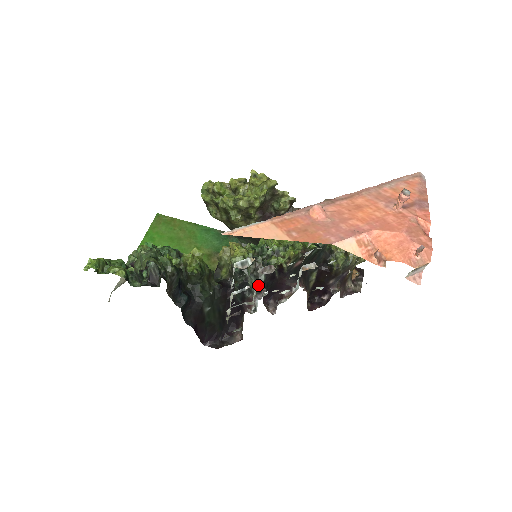
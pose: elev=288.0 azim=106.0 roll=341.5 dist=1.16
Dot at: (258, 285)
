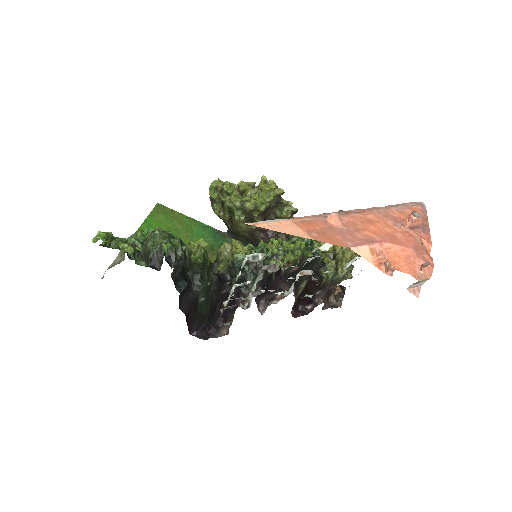
Dot at: (256, 283)
